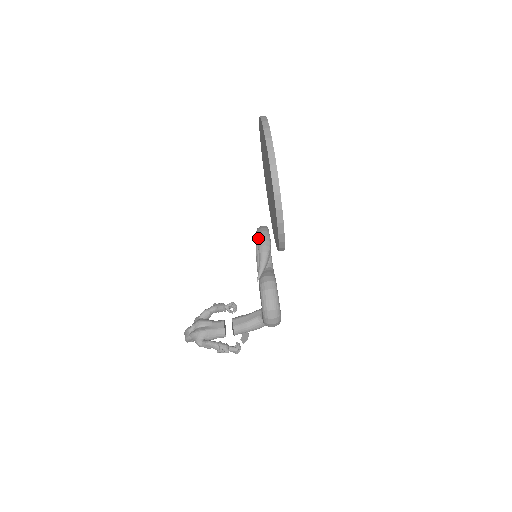
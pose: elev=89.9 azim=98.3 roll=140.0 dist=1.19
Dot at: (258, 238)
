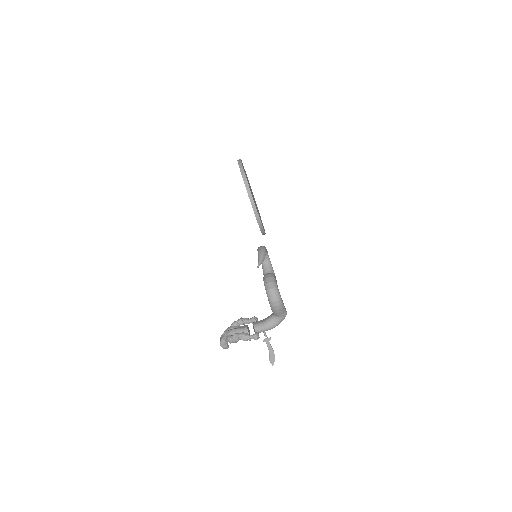
Dot at: (257, 249)
